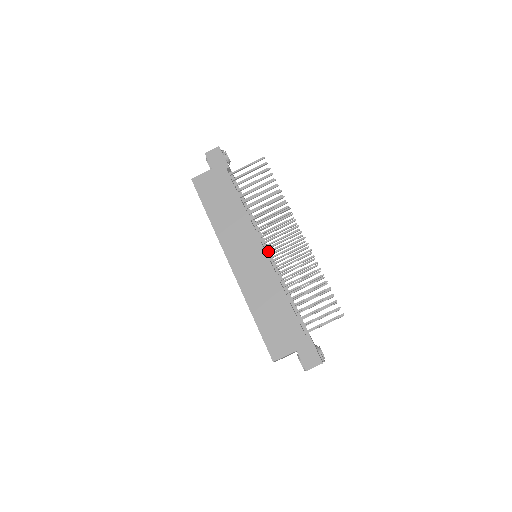
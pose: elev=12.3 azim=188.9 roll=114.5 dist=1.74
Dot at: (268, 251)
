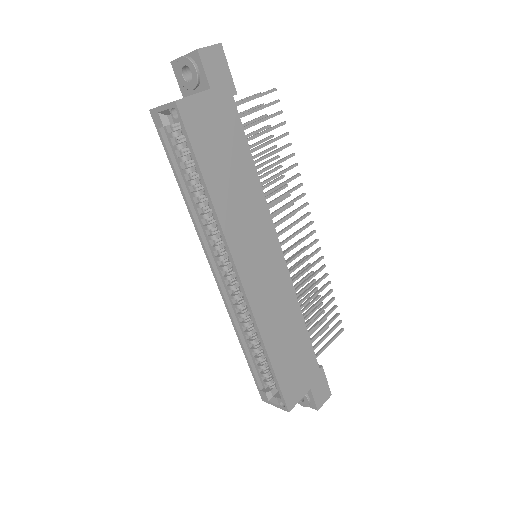
Dot at: occluded
